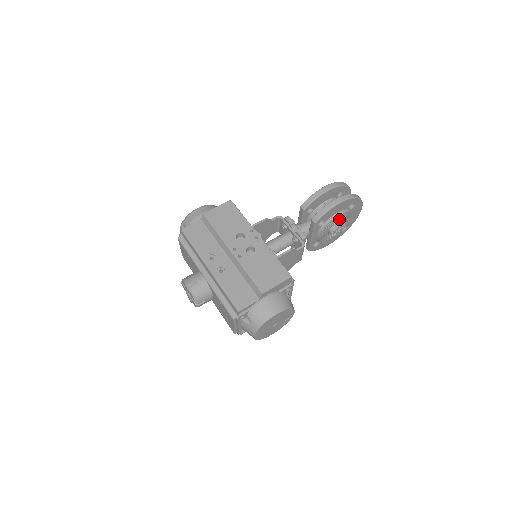
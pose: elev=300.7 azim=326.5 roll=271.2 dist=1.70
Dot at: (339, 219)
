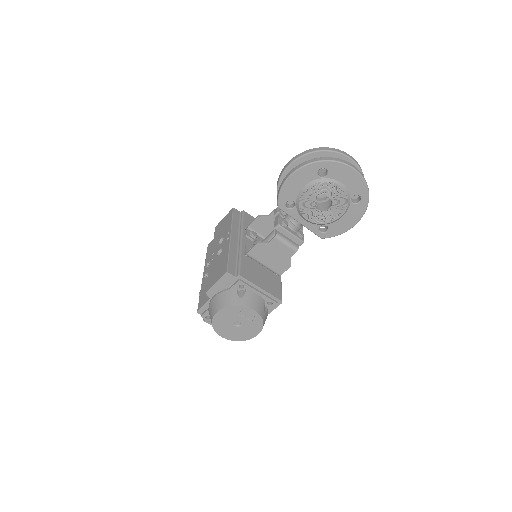
Dot at: (317, 193)
